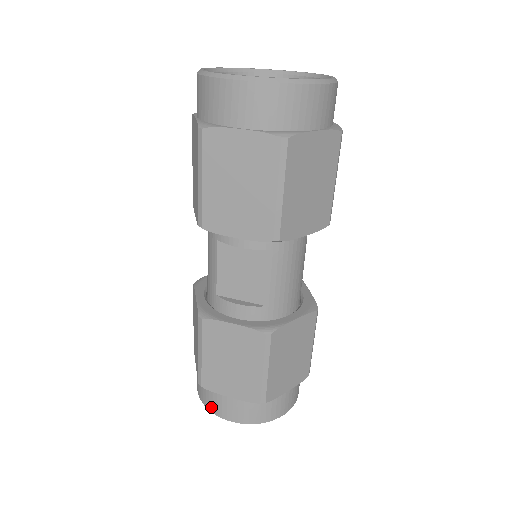
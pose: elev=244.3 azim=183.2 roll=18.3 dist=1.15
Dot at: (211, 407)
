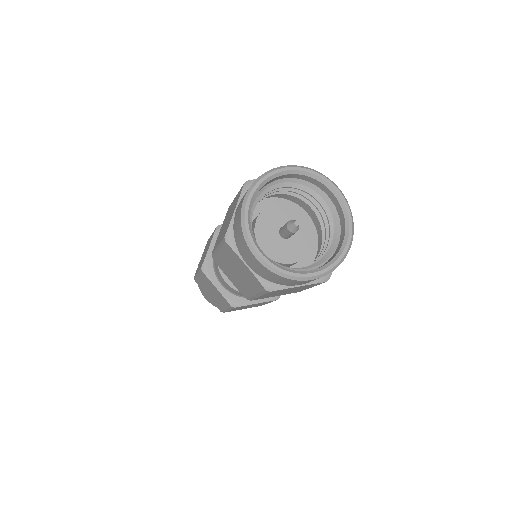
Dot at: occluded
